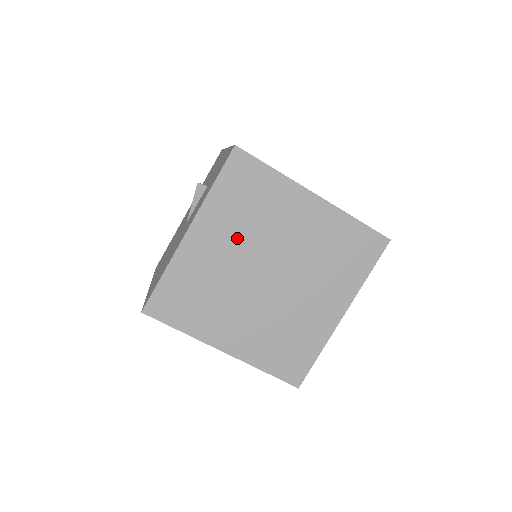
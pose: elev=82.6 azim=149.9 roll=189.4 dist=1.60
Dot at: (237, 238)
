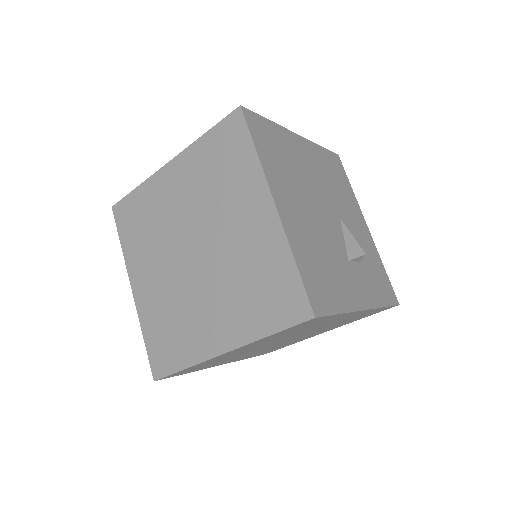
Dot at: (156, 255)
